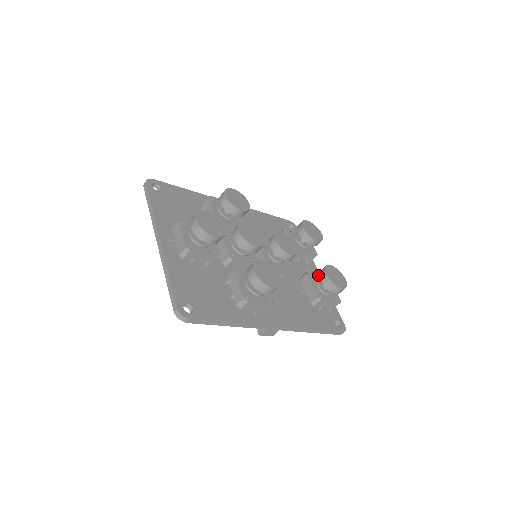
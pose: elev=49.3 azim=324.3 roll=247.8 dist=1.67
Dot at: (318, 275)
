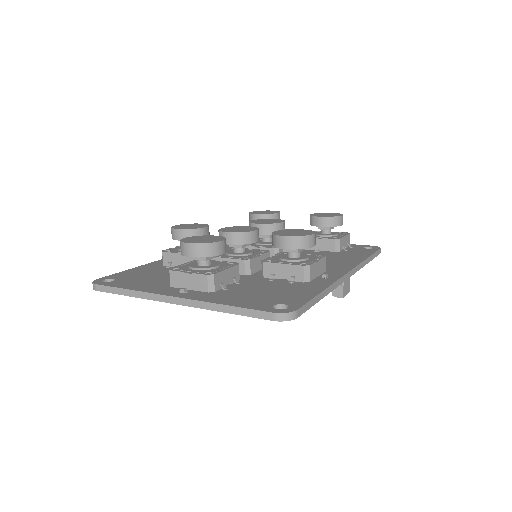
Dot at: occluded
